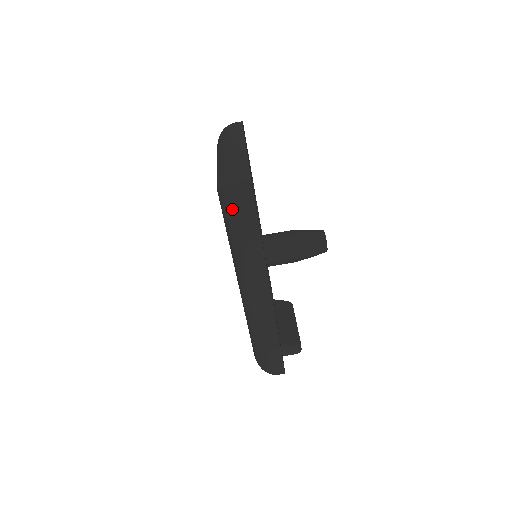
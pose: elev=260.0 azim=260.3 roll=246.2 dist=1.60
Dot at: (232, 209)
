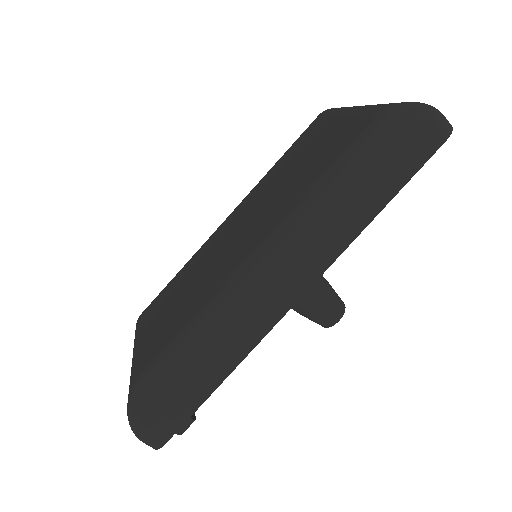
Dot at: (390, 145)
